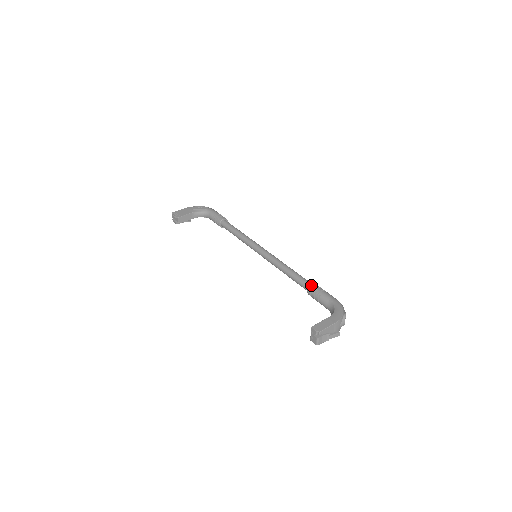
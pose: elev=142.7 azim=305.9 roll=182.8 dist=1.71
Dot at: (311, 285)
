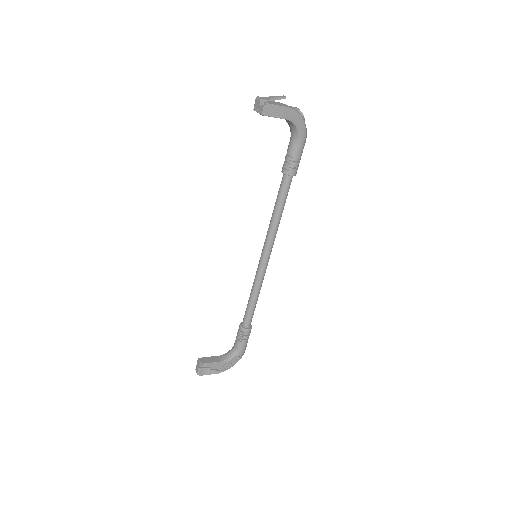
Dot at: occluded
